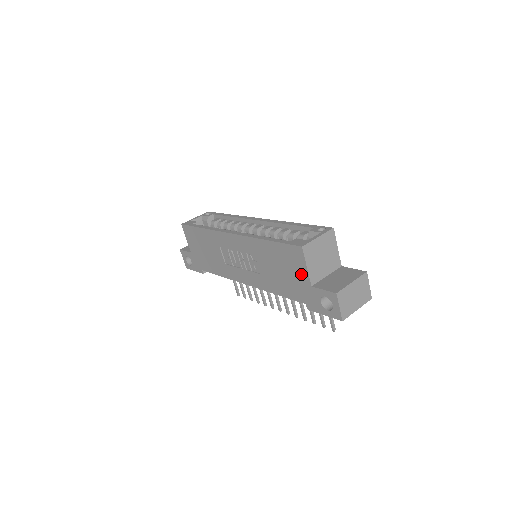
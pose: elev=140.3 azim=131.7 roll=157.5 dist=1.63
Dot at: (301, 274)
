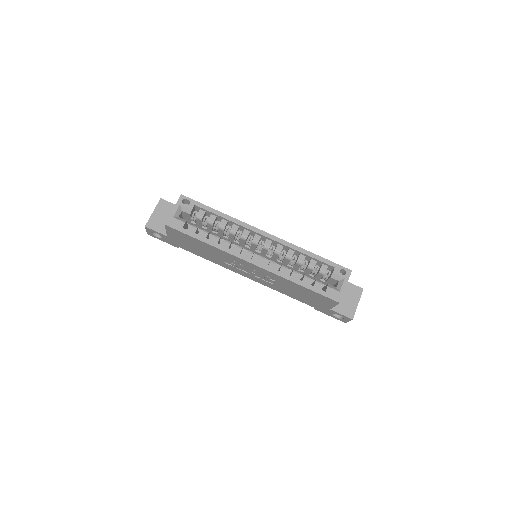
Dot at: (325, 304)
